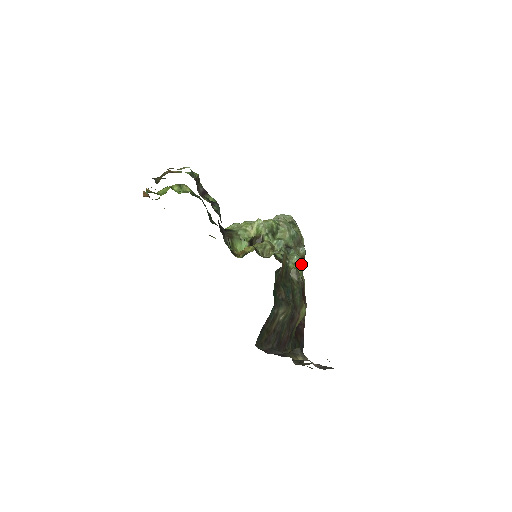
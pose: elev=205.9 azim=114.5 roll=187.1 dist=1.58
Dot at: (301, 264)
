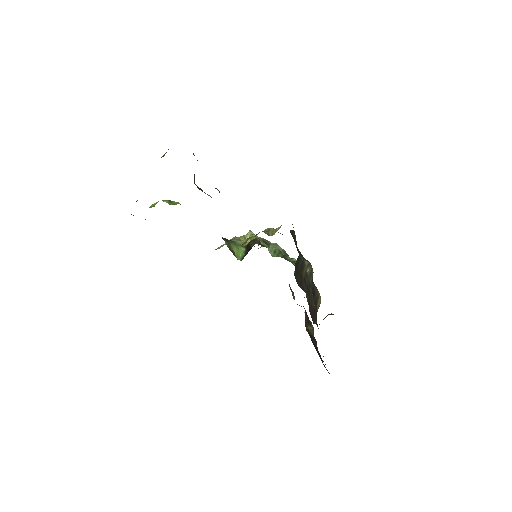
Dot at: occluded
